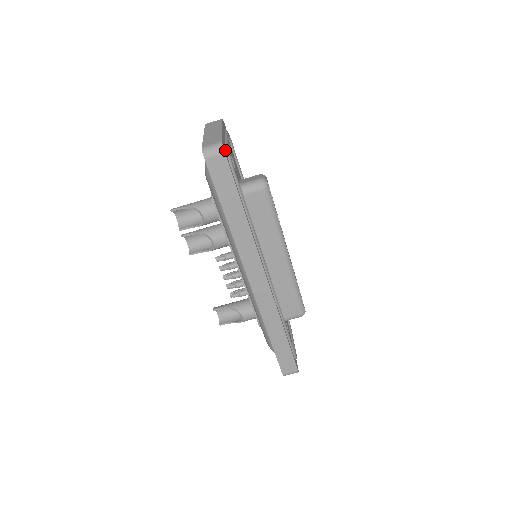
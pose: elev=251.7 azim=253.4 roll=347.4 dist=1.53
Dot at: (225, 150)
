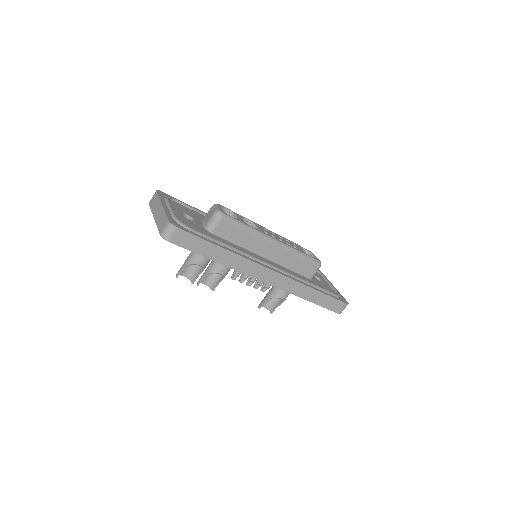
Dot at: (176, 223)
